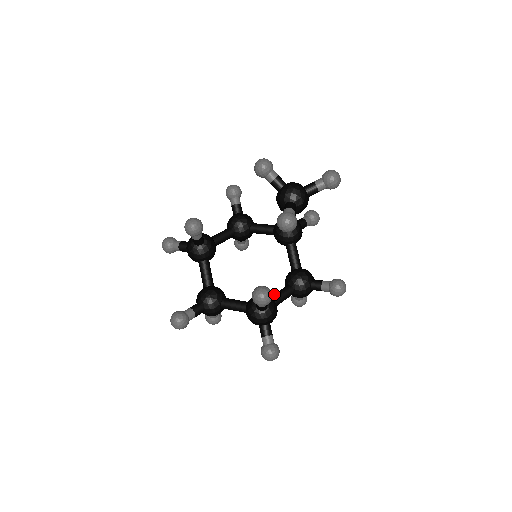
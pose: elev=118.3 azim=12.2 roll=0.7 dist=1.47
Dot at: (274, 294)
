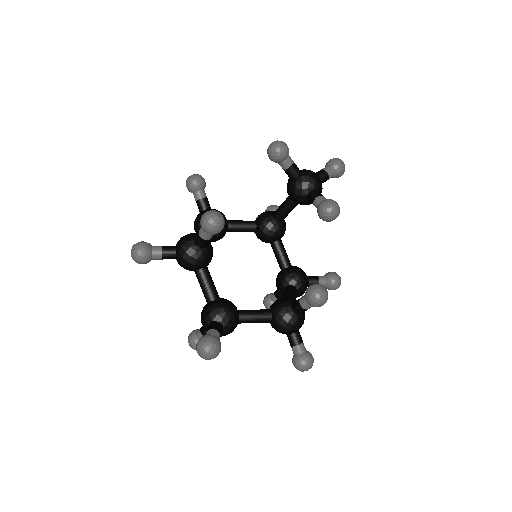
Dot at: (287, 296)
